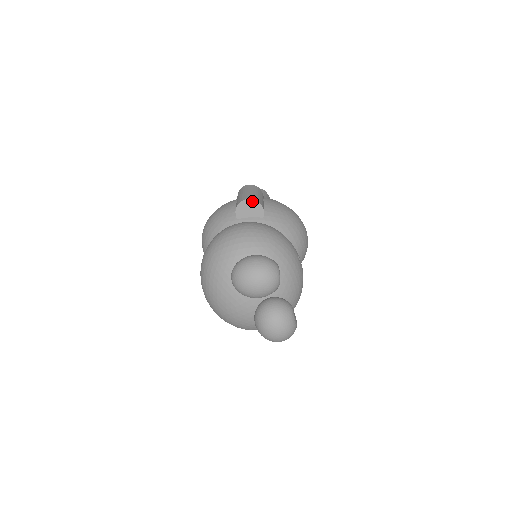
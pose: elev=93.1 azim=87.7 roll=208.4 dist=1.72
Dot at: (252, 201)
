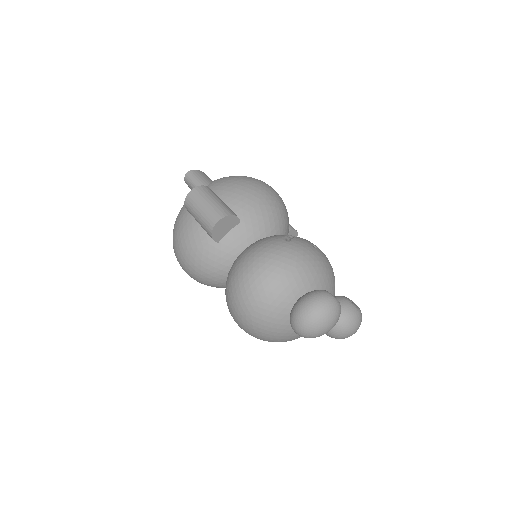
Dot at: (223, 220)
